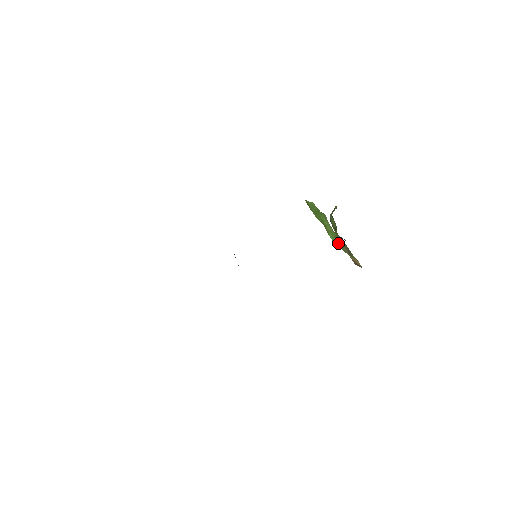
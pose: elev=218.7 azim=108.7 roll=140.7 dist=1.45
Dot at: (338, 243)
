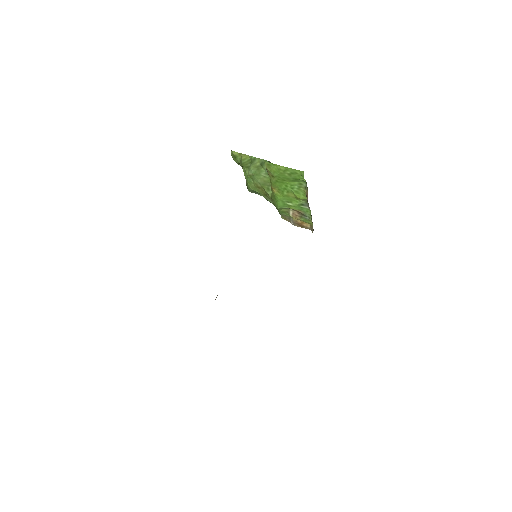
Dot at: (286, 207)
